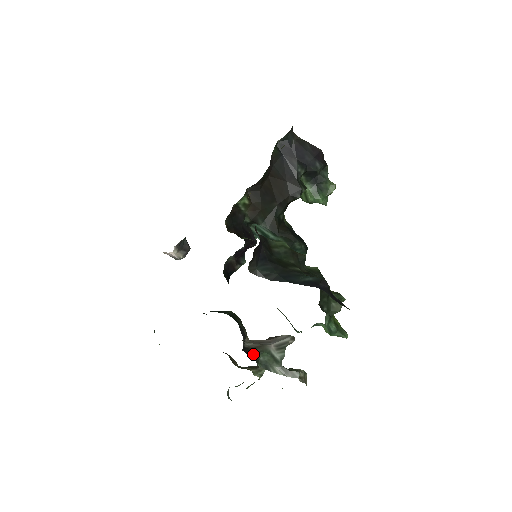
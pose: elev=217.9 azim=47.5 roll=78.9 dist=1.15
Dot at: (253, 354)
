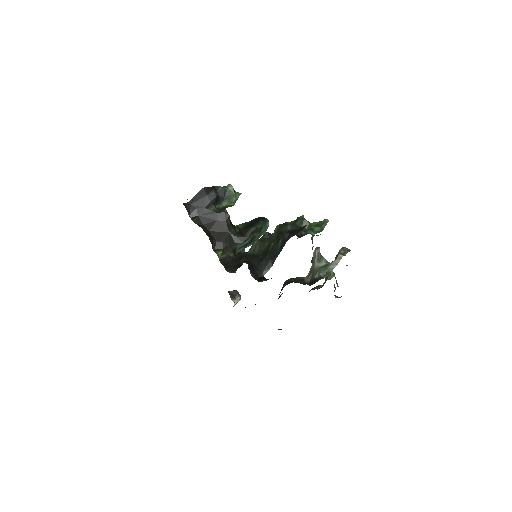
Dot at: (316, 279)
